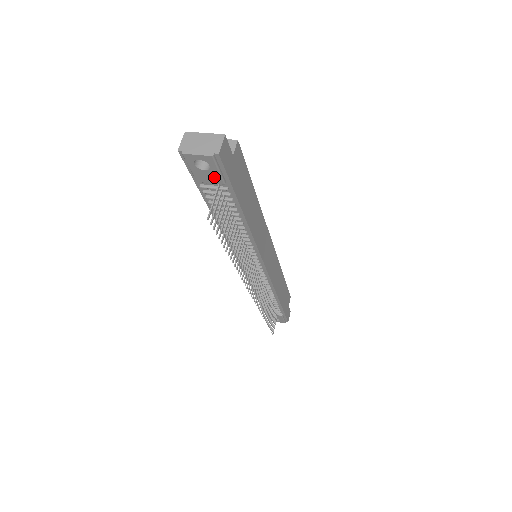
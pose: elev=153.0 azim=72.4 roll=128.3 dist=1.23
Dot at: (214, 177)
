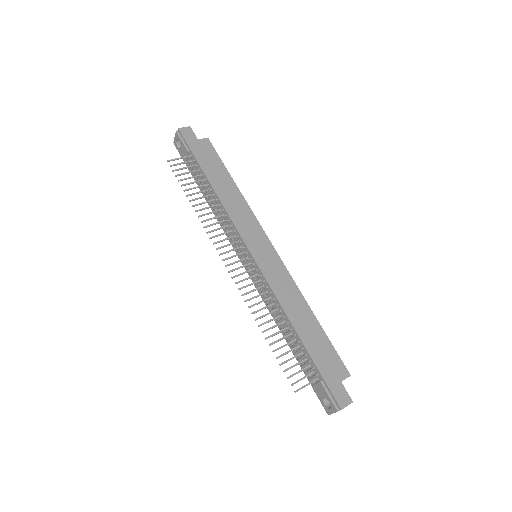
Dot at: (184, 149)
